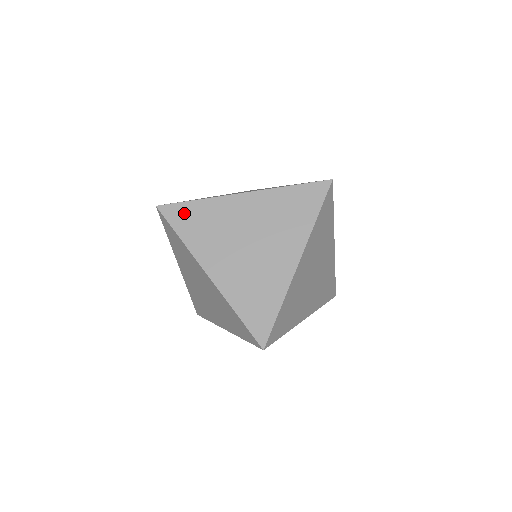
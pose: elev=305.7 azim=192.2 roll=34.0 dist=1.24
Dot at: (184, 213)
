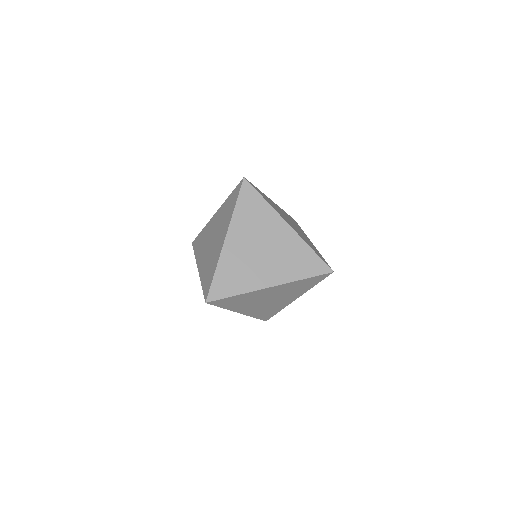
Dot at: (252, 197)
